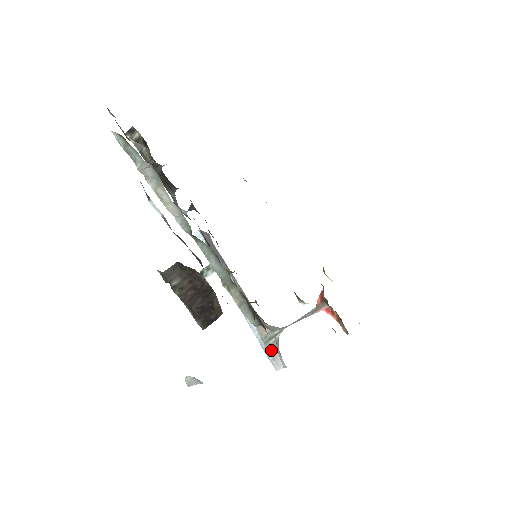
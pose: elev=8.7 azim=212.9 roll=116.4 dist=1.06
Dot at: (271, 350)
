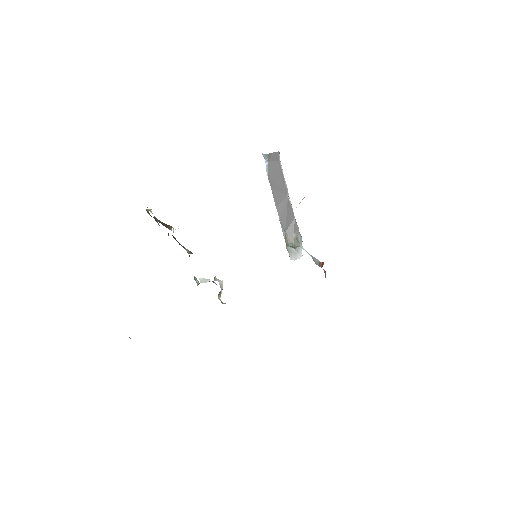
Dot at: (290, 249)
